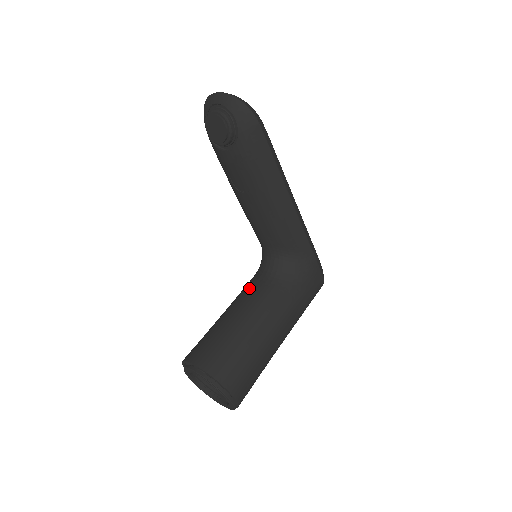
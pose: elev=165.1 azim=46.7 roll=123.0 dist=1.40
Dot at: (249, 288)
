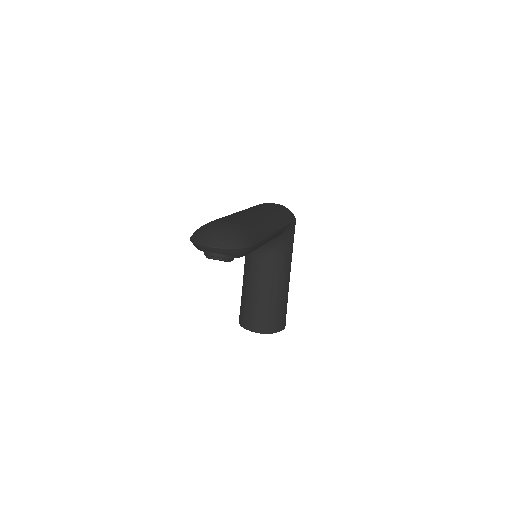
Dot at: (256, 265)
